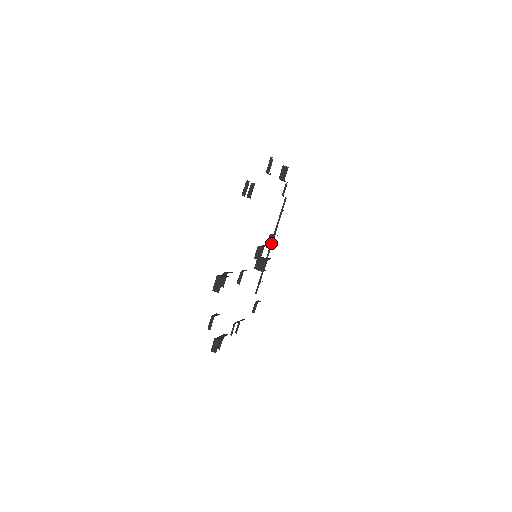
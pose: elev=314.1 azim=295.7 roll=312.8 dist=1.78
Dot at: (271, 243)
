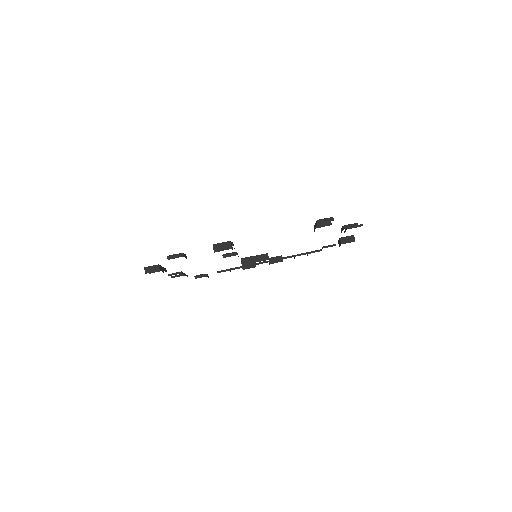
Dot at: (274, 261)
